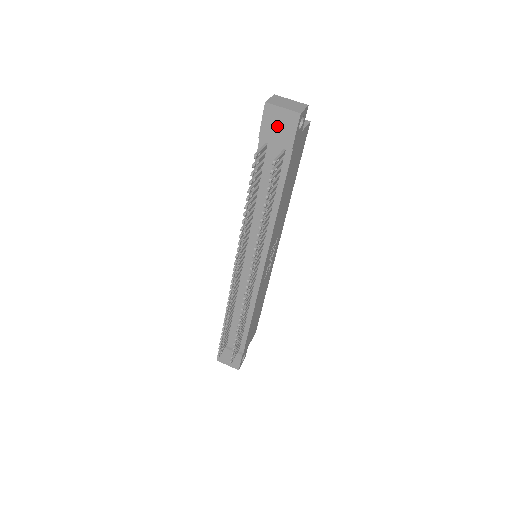
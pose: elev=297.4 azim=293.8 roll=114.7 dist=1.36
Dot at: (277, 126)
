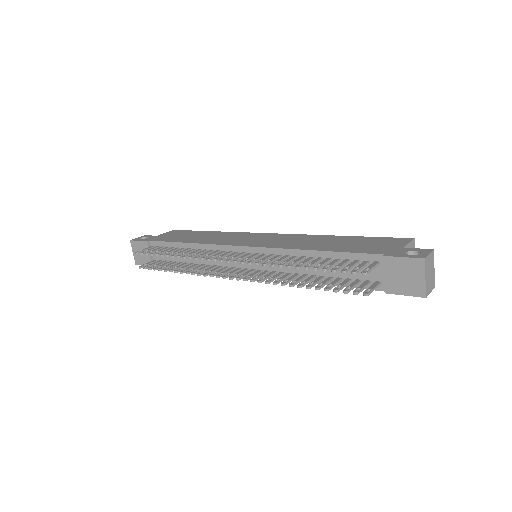
Dot at: (403, 275)
